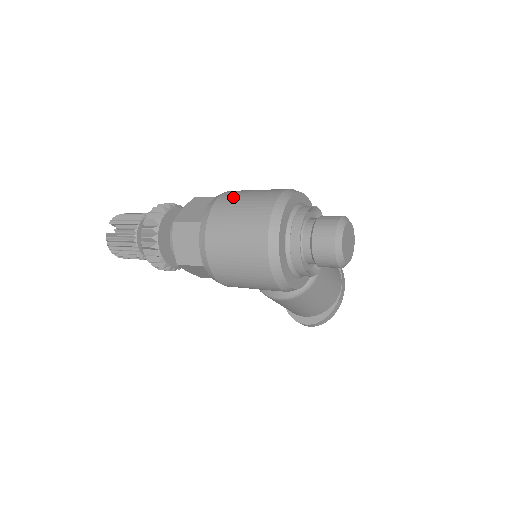
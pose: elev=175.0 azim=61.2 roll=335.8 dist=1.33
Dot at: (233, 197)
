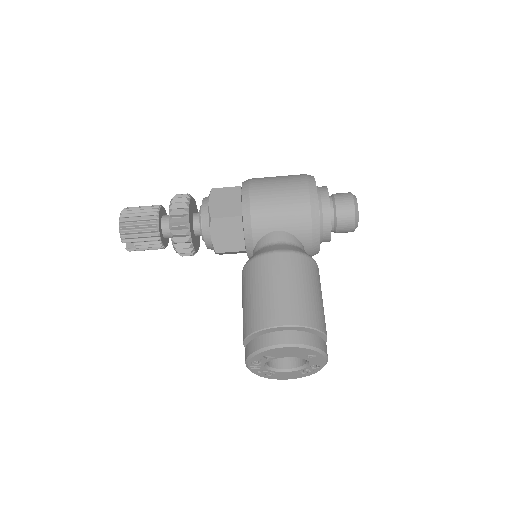
Dot at: occluded
